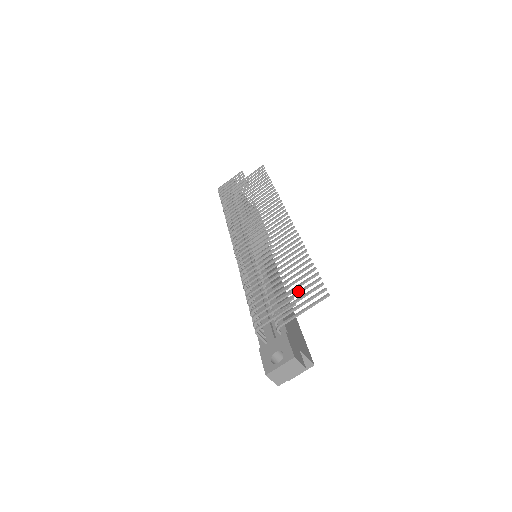
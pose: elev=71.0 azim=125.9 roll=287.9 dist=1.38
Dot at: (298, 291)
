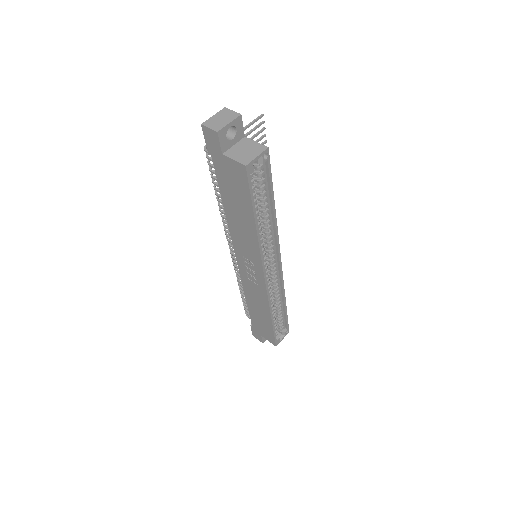
Dot at: occluded
